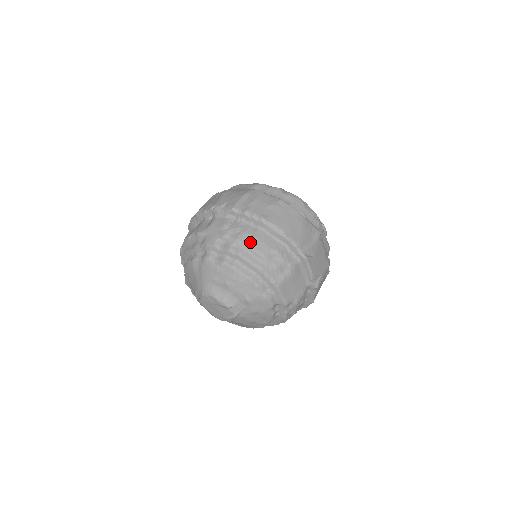
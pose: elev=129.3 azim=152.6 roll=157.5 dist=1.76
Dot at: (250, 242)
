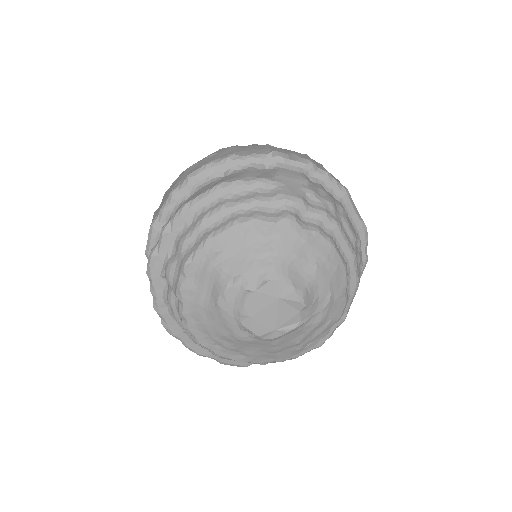
Dot at: (342, 213)
